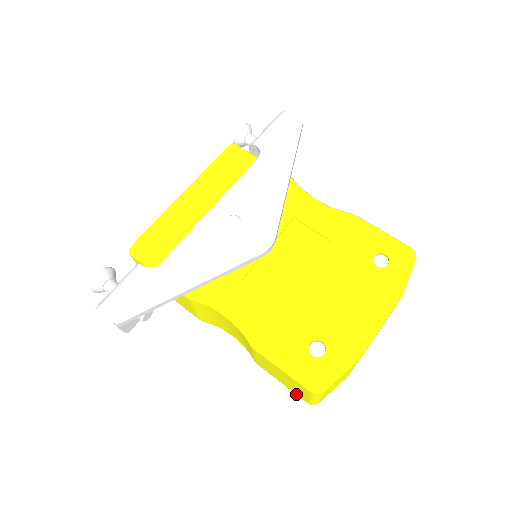
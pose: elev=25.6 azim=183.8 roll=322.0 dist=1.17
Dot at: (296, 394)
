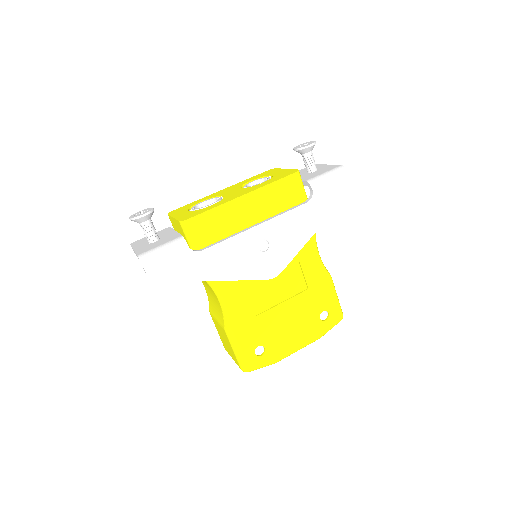
Dot at: (222, 342)
